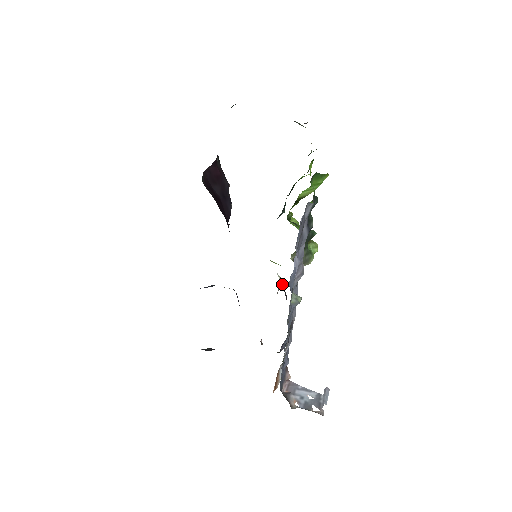
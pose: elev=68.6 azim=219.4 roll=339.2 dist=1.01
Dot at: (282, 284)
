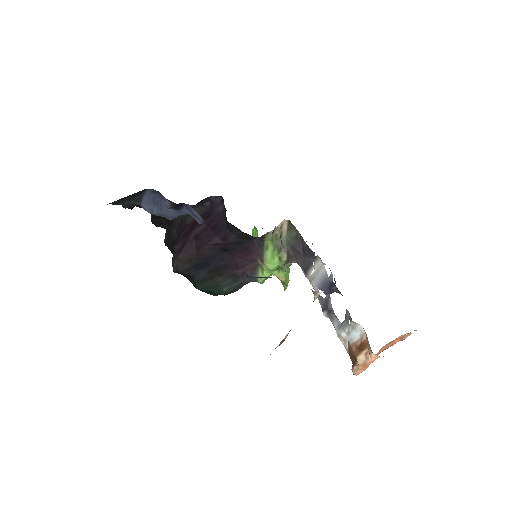
Dot at: (291, 242)
